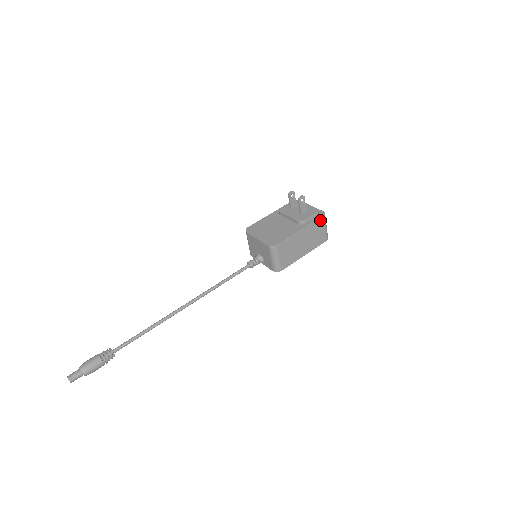
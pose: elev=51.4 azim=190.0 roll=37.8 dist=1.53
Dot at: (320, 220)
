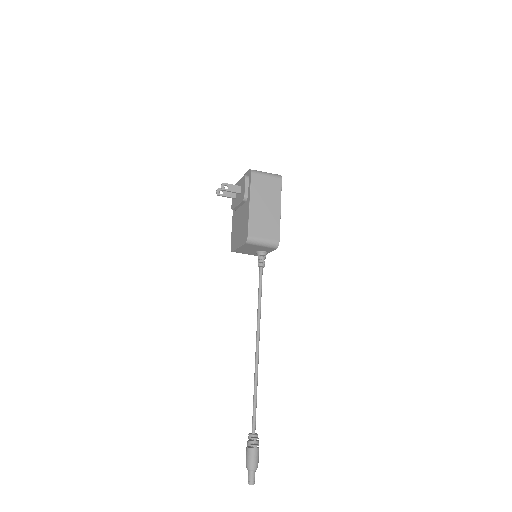
Dot at: (253, 178)
